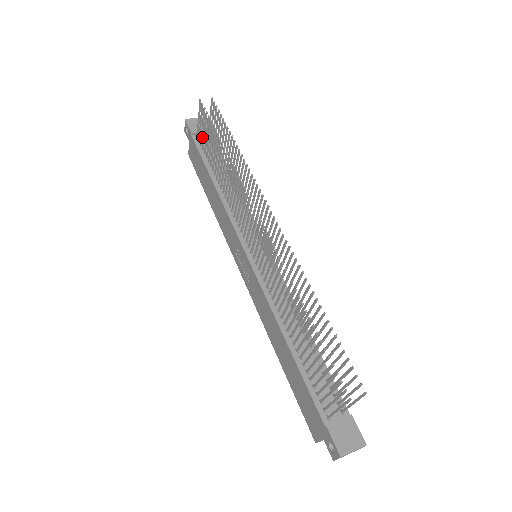
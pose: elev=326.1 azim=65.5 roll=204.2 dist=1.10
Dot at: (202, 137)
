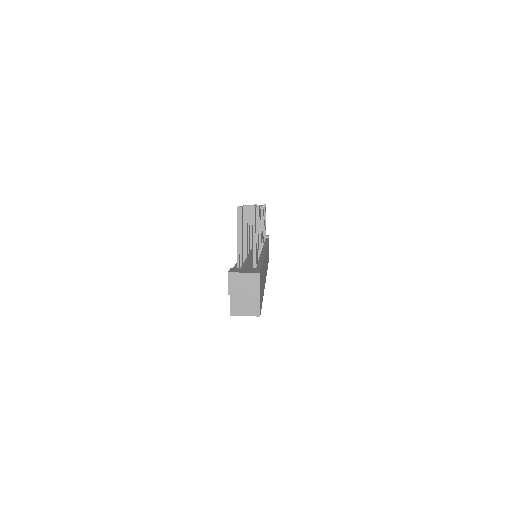
Dot at: occluded
